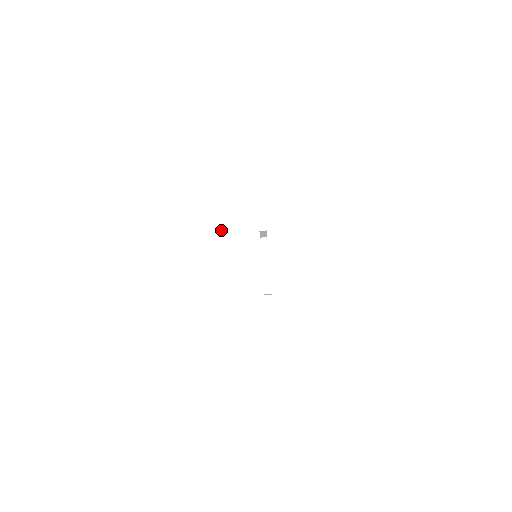
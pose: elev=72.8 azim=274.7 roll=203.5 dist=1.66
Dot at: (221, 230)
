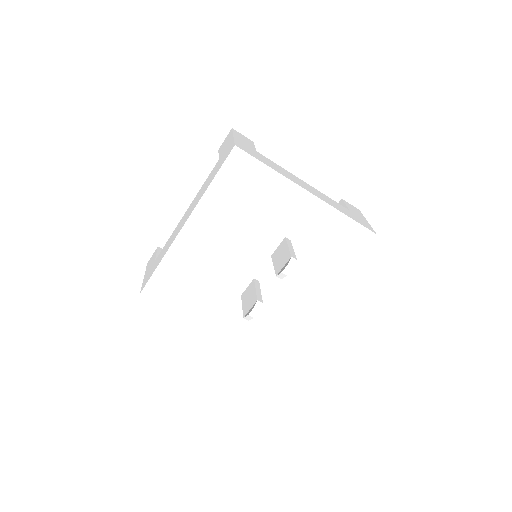
Dot at: (245, 230)
